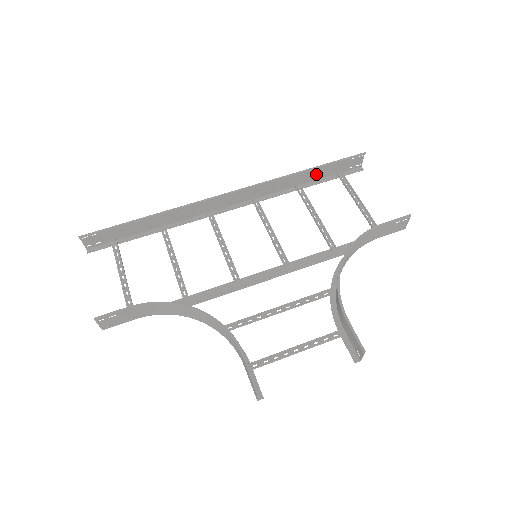
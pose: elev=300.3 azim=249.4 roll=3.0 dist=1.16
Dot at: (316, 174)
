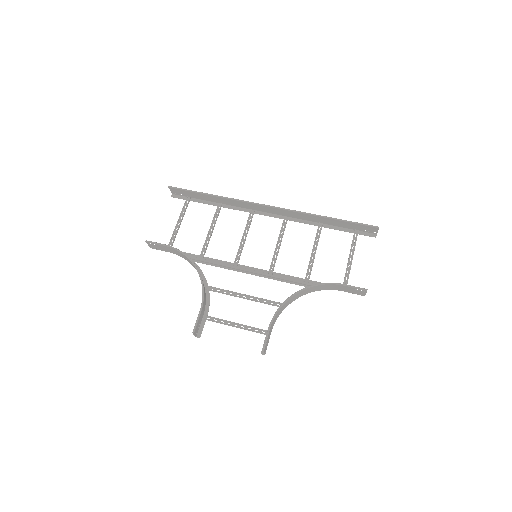
Dot at: (337, 223)
